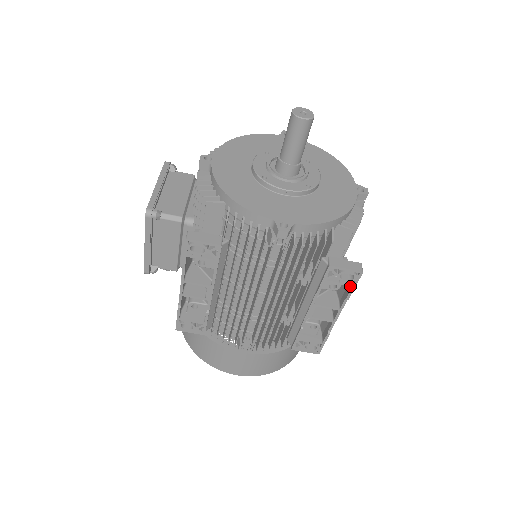
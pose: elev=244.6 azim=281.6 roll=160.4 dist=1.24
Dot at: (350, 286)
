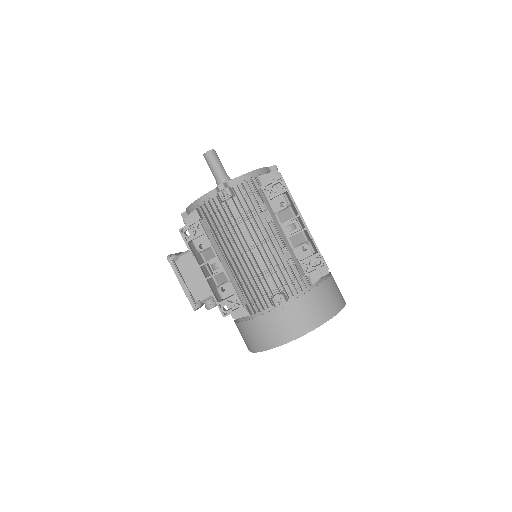
Dot at: (285, 191)
